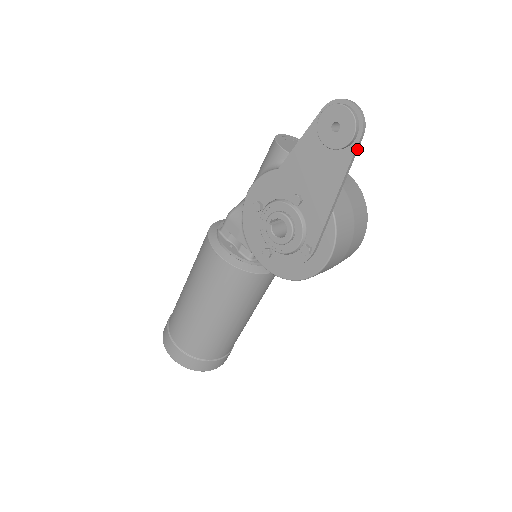
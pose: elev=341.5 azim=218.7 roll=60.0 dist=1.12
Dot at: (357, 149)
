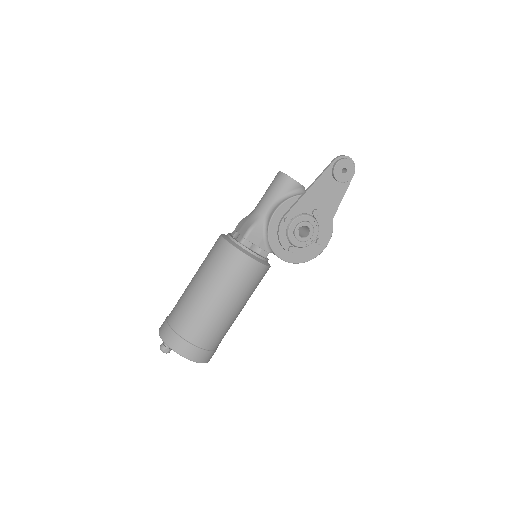
Dot at: (349, 182)
